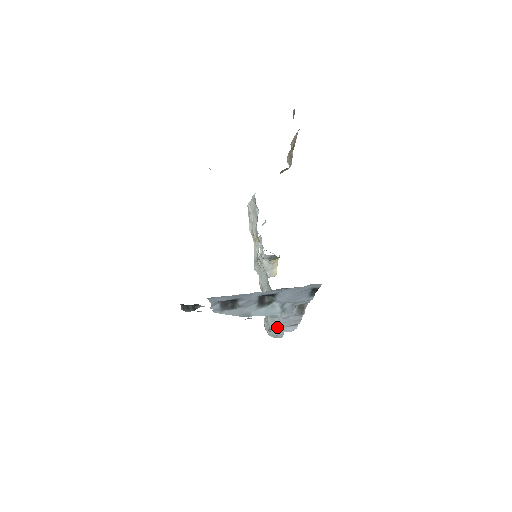
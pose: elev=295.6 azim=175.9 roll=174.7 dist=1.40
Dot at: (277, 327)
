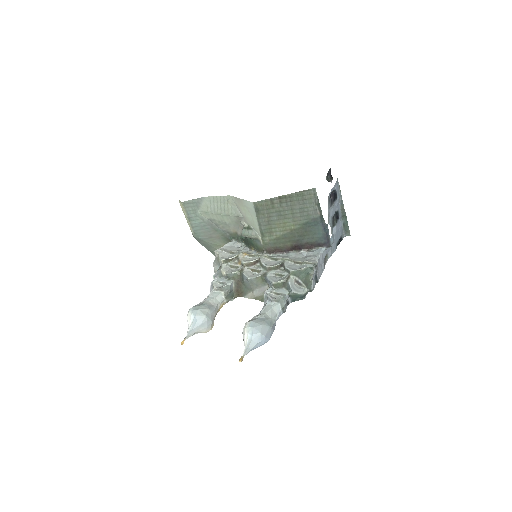
Dot at: (317, 266)
